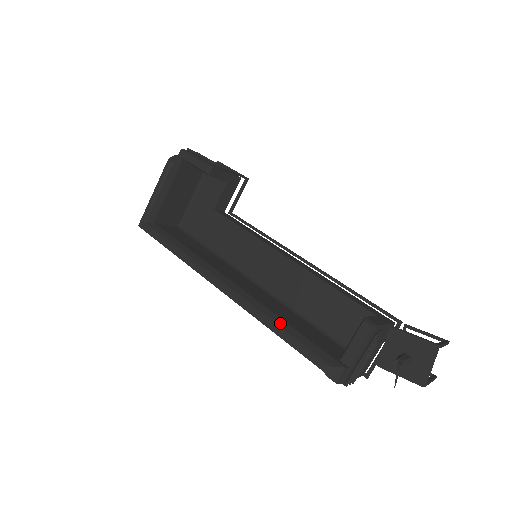
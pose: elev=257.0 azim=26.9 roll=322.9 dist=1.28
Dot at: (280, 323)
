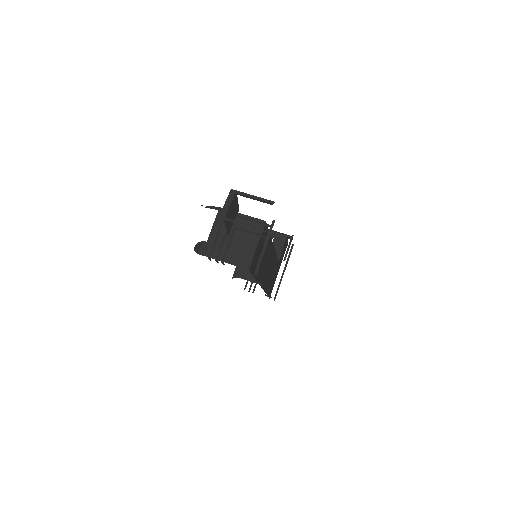
Dot at: occluded
